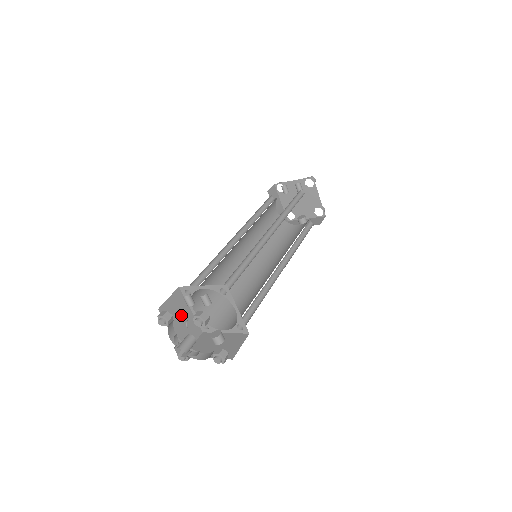
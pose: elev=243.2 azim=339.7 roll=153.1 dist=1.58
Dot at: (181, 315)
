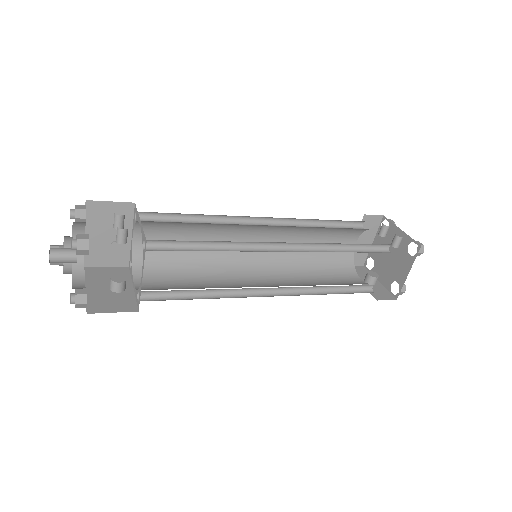
Dot at: (114, 230)
